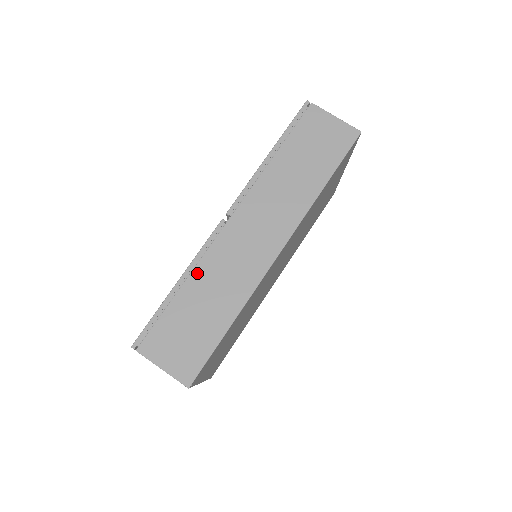
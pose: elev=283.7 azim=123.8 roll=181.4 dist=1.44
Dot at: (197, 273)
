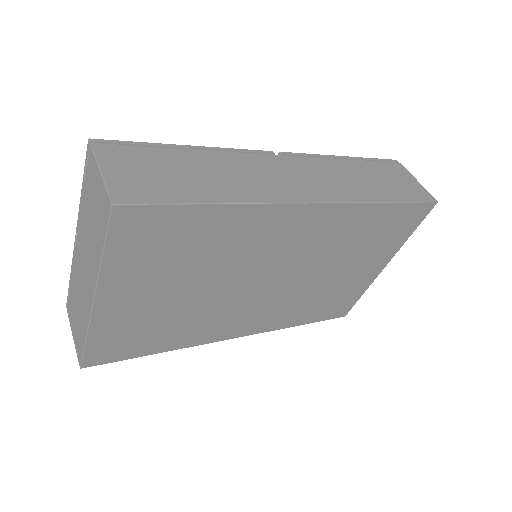
Dot at: (217, 155)
